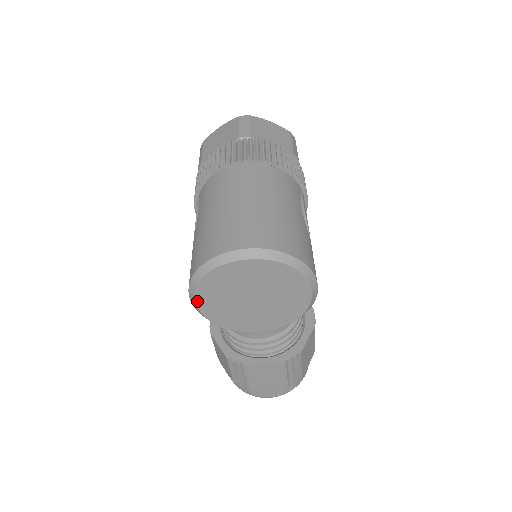
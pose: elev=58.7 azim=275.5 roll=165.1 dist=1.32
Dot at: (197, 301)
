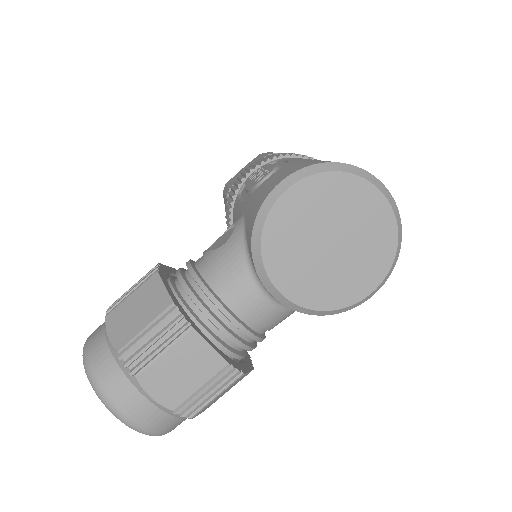
Dot at: (291, 188)
